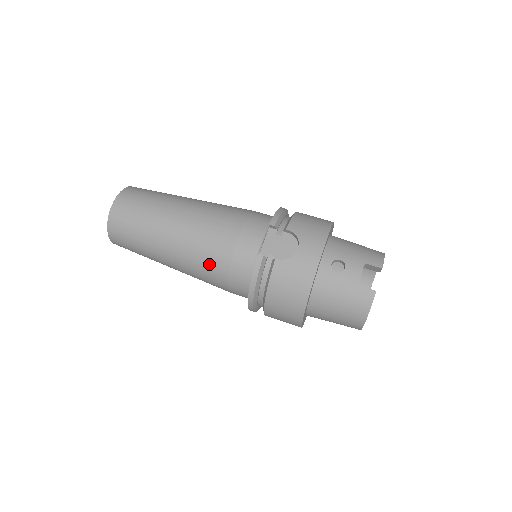
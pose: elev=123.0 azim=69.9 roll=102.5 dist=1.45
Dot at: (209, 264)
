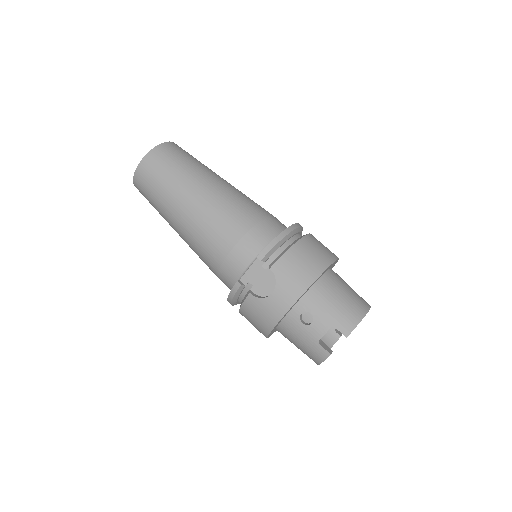
Dot at: (204, 259)
